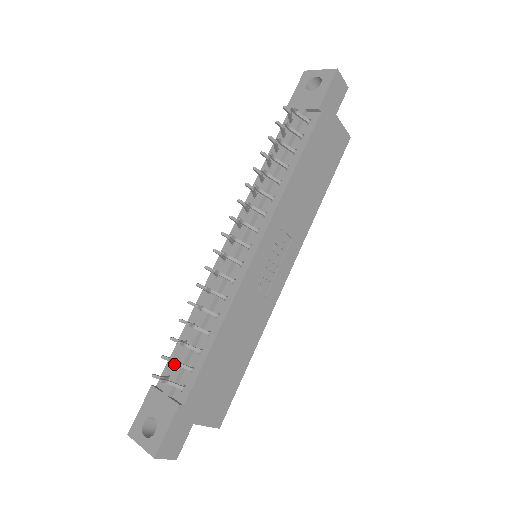
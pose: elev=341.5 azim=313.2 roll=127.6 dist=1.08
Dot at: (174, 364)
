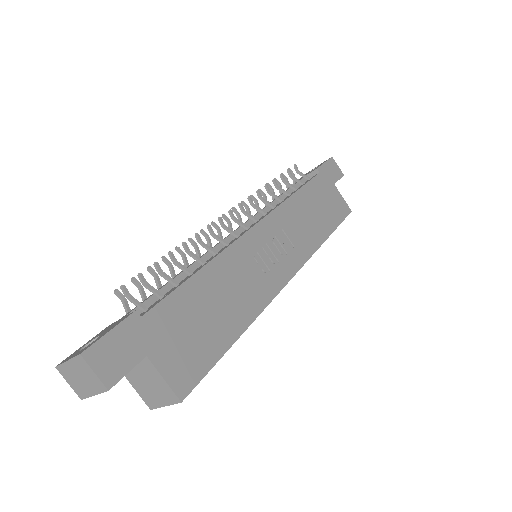
Dot at: (144, 282)
